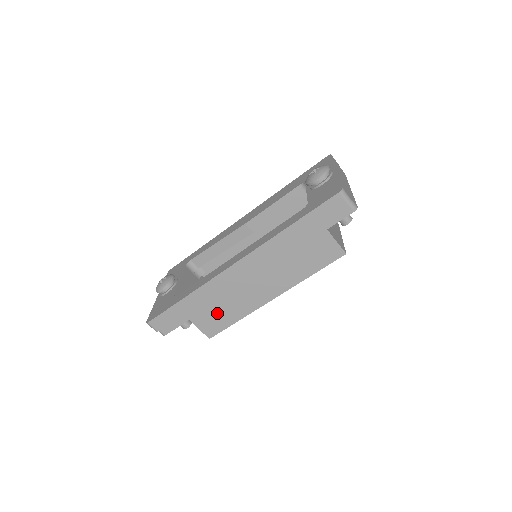
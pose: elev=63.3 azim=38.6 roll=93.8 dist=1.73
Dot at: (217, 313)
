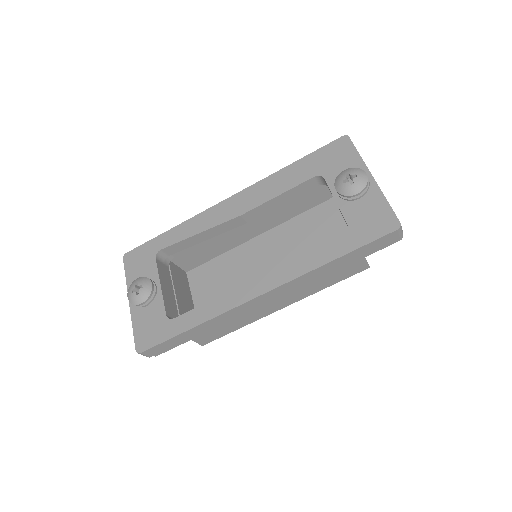
Dot at: (218, 327)
